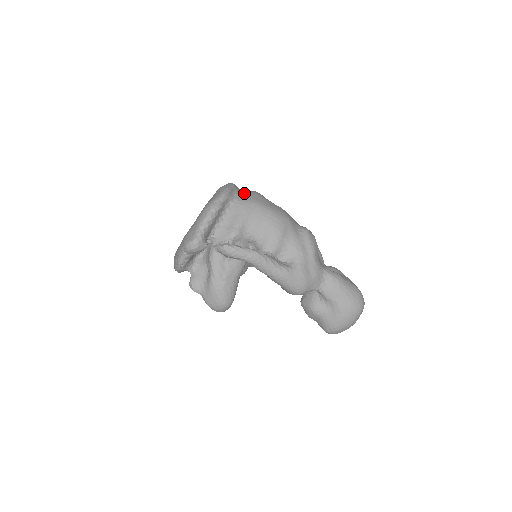
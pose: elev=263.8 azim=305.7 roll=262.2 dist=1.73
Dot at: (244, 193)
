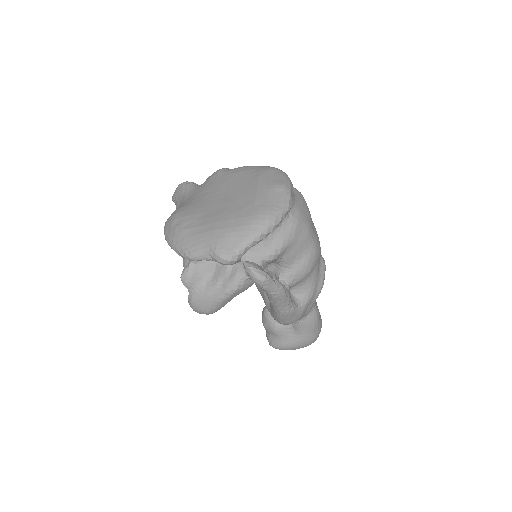
Dot at: (298, 202)
